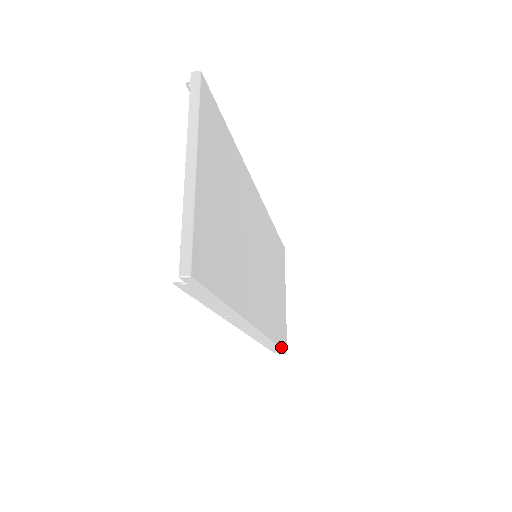
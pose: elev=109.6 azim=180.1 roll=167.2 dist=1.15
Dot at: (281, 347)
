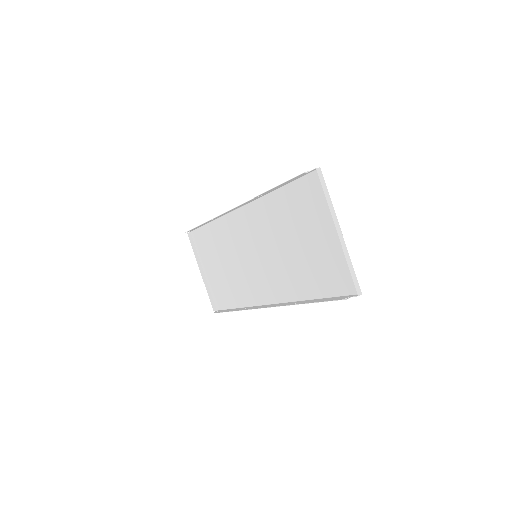
Dot at: (229, 308)
